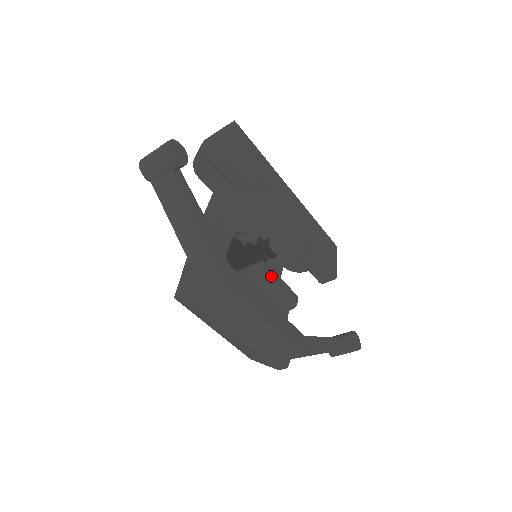
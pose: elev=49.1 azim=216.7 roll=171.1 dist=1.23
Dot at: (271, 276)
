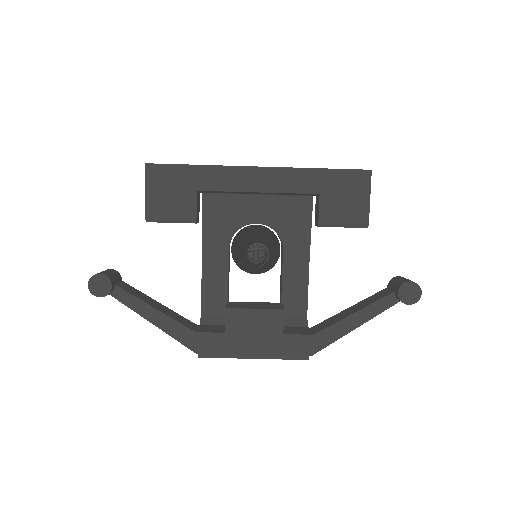
Dot at: (239, 318)
